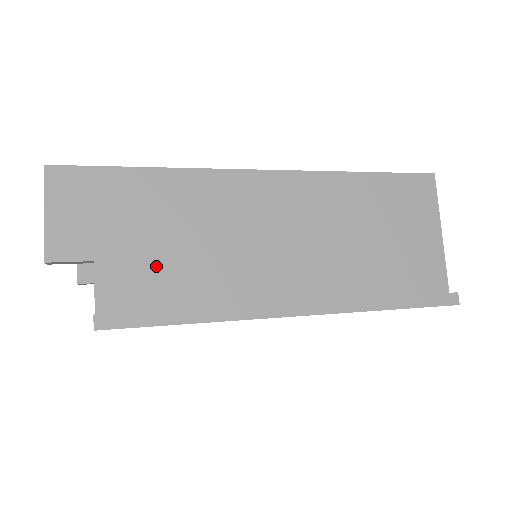
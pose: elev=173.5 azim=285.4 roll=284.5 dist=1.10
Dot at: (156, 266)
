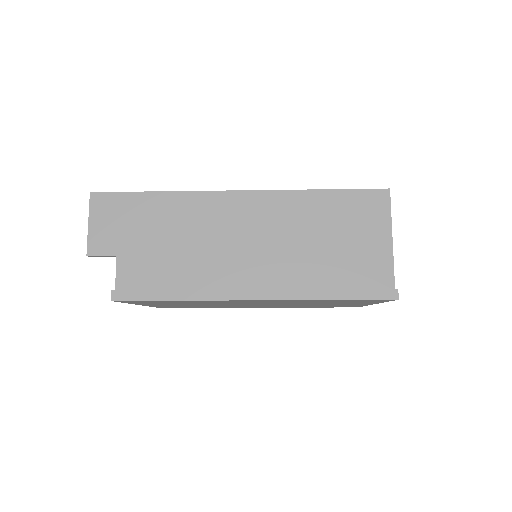
Dot at: (156, 260)
